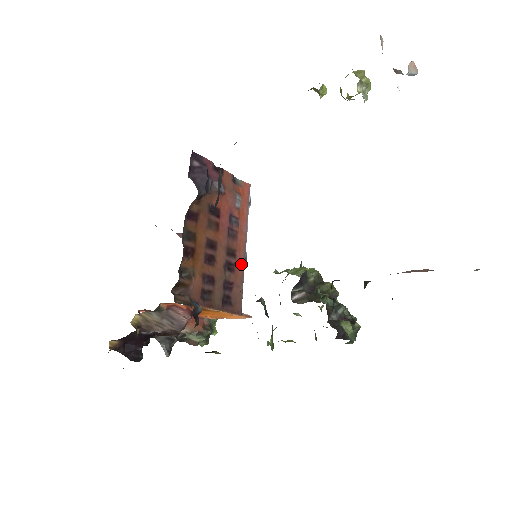
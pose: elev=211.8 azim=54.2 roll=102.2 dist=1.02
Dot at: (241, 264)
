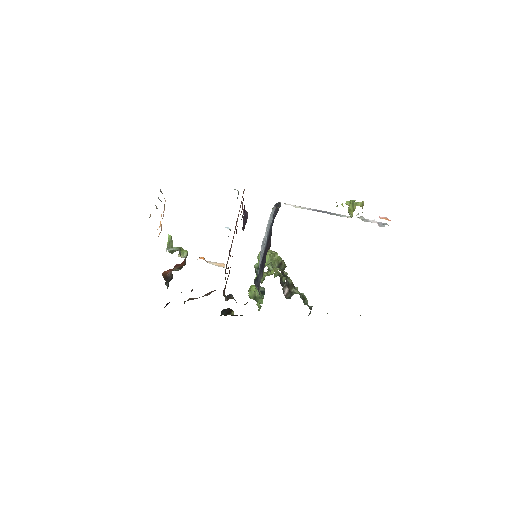
Dot at: occluded
